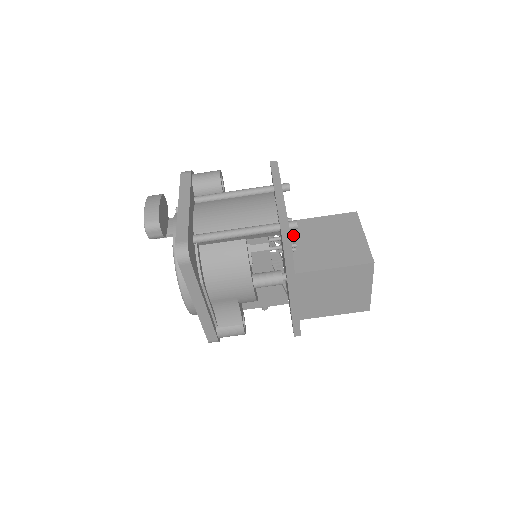
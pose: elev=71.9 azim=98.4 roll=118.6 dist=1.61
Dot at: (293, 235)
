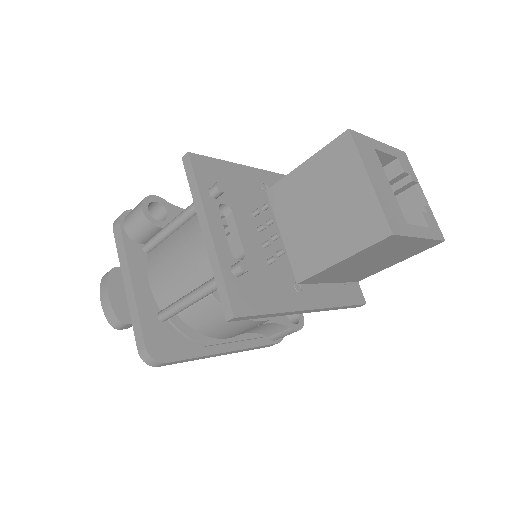
Dot at: (266, 243)
